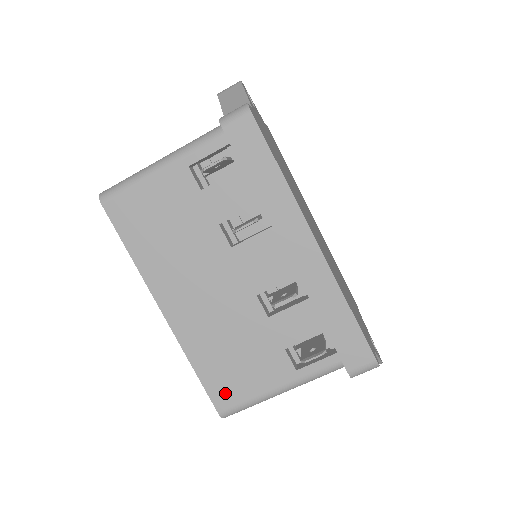
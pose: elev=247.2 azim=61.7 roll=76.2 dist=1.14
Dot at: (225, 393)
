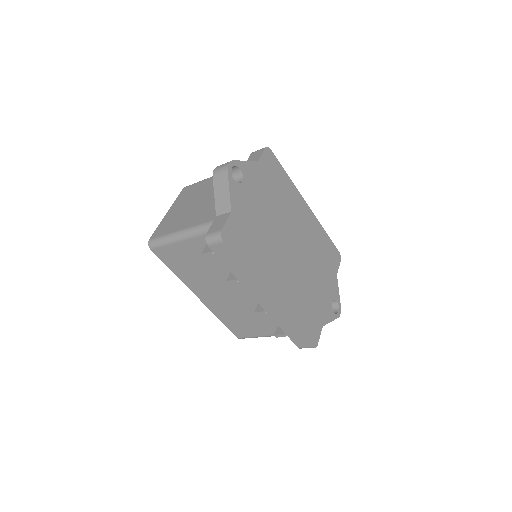
Dot at: (239, 332)
